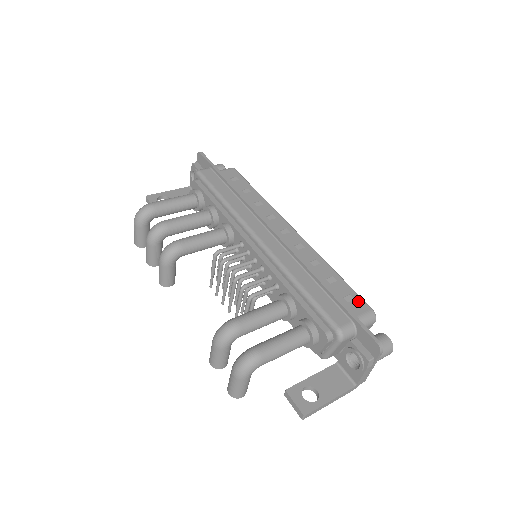
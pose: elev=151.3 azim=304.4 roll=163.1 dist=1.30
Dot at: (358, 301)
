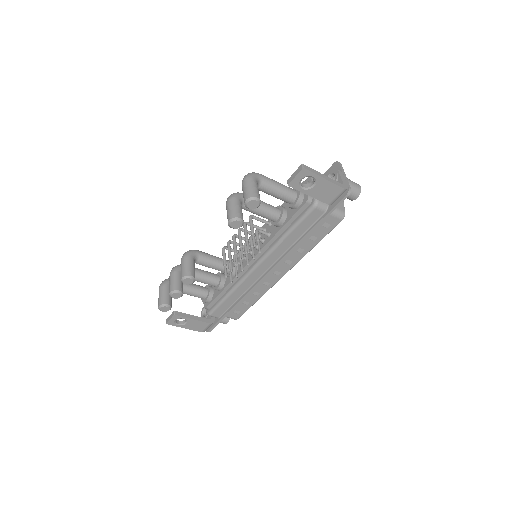
Dot at: occluded
